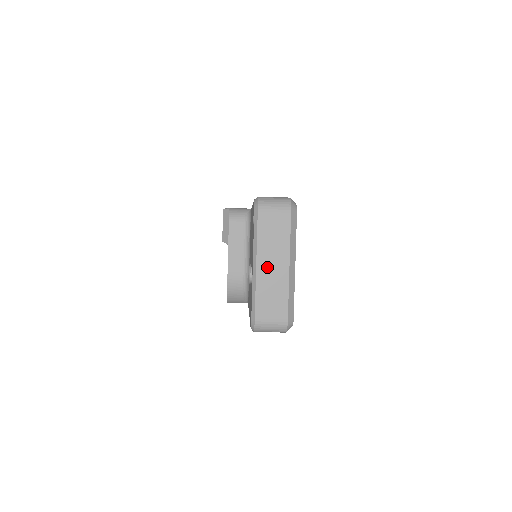
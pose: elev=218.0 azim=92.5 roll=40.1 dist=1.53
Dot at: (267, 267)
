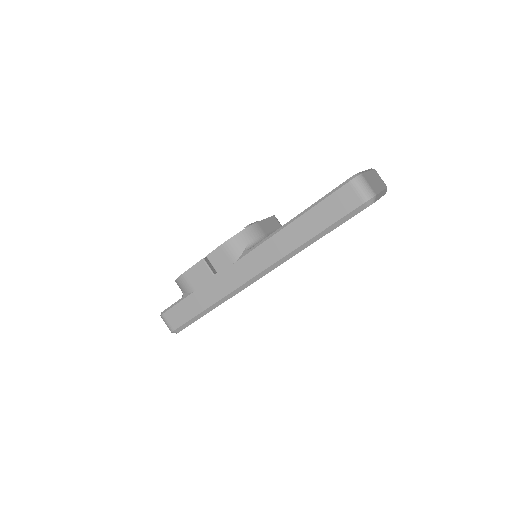
Dot at: (373, 177)
